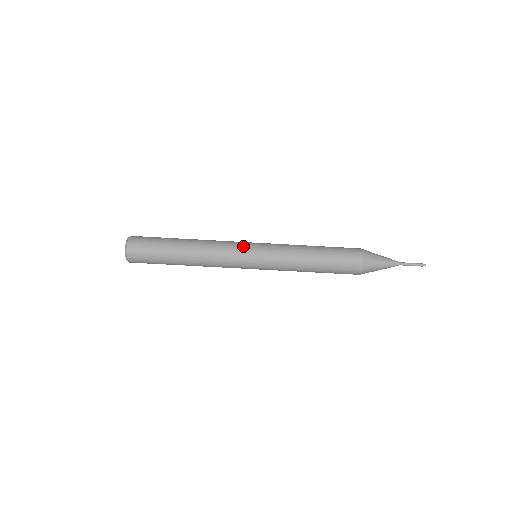
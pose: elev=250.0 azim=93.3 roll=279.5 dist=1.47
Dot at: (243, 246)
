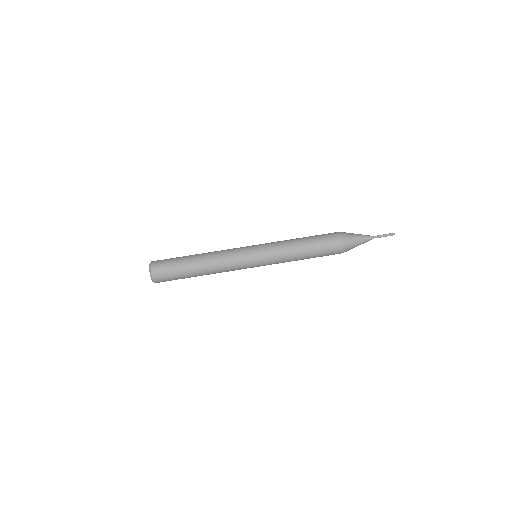
Dot at: (244, 250)
